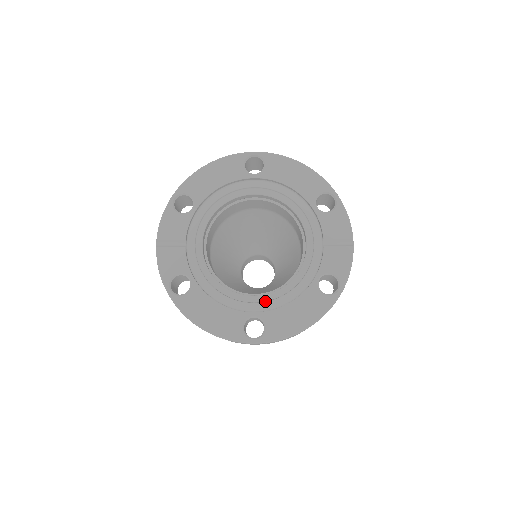
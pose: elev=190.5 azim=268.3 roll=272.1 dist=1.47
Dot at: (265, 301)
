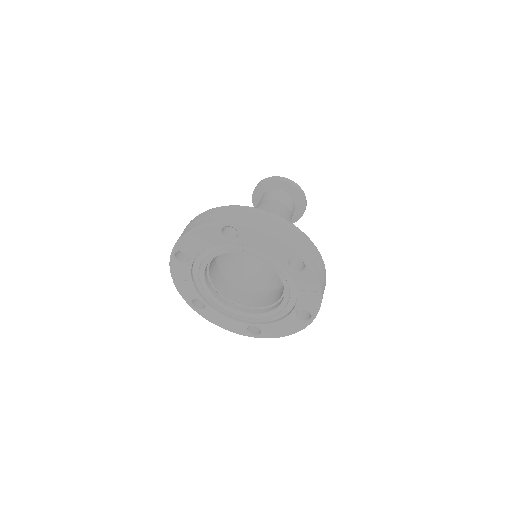
Dot at: (259, 317)
